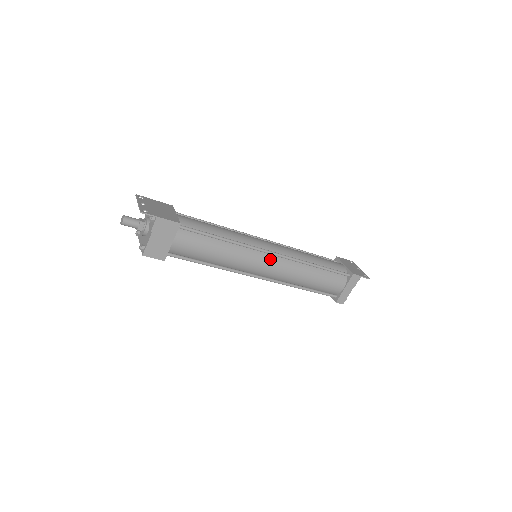
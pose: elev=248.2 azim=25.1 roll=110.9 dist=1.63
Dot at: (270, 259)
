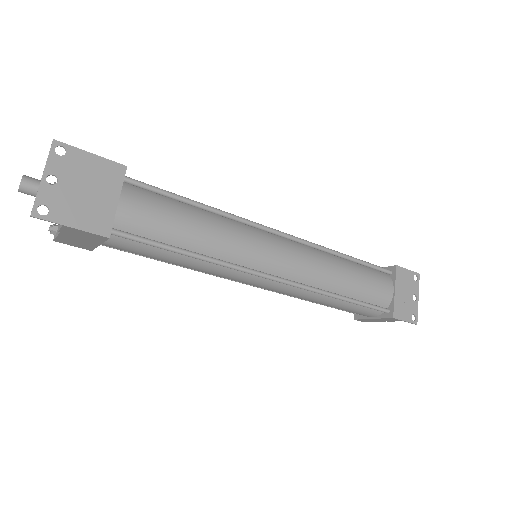
Dot at: (267, 282)
